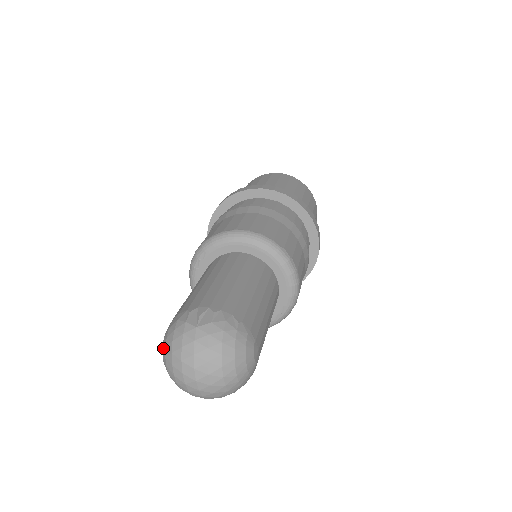
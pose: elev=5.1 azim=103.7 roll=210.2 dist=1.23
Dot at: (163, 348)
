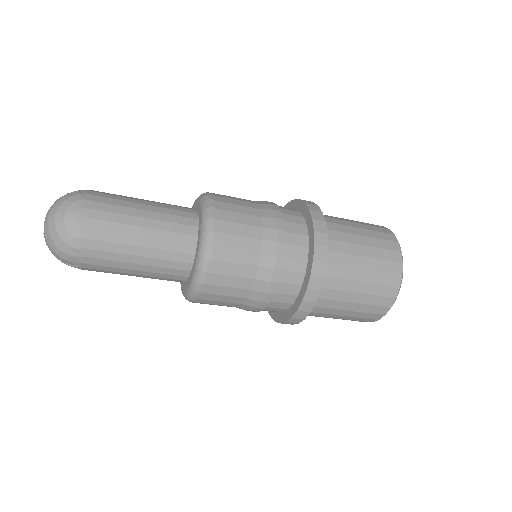
Dot at: occluded
